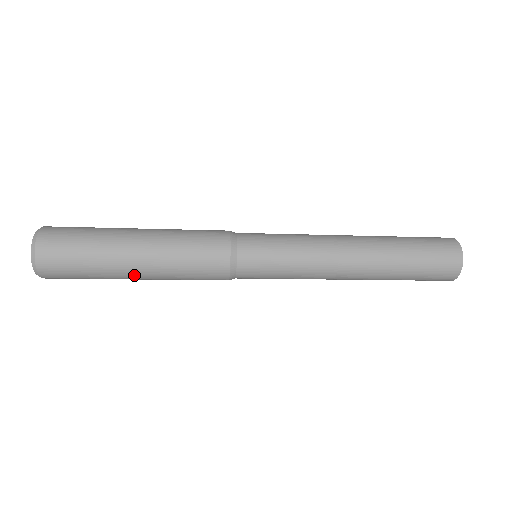
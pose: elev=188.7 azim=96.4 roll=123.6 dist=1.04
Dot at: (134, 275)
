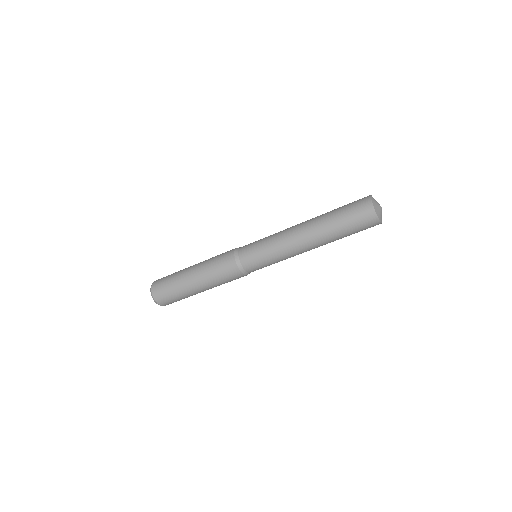
Dot at: (198, 290)
